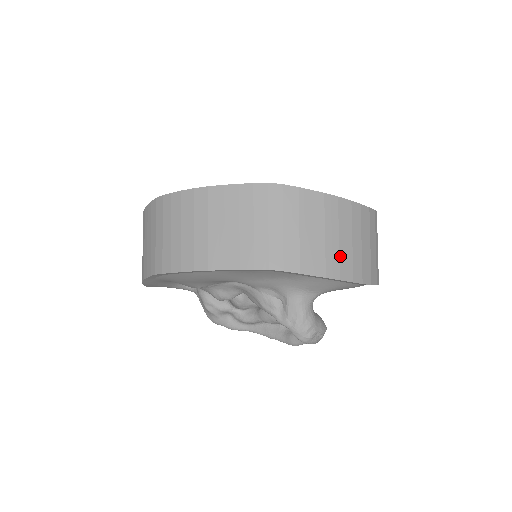
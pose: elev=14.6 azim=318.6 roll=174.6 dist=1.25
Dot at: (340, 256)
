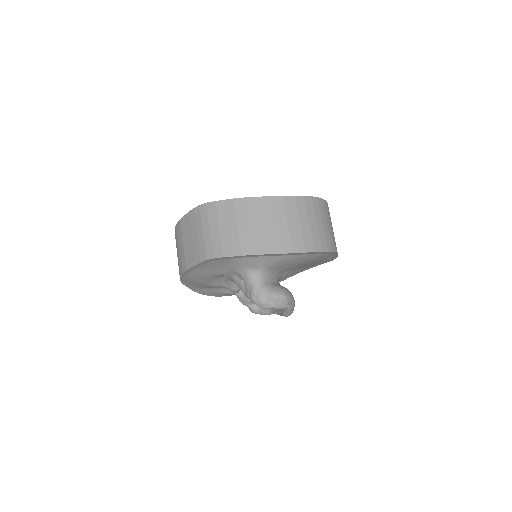
Dot at: (252, 238)
